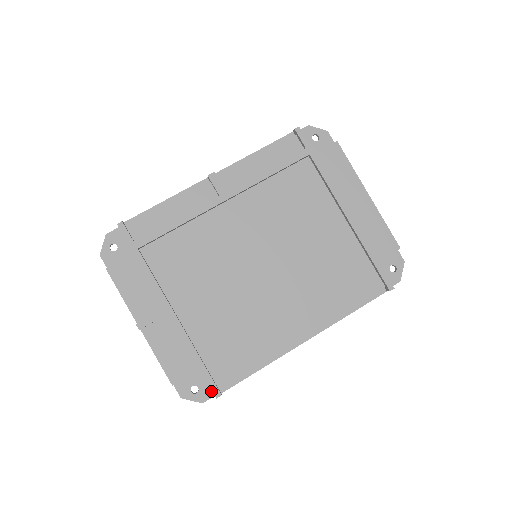
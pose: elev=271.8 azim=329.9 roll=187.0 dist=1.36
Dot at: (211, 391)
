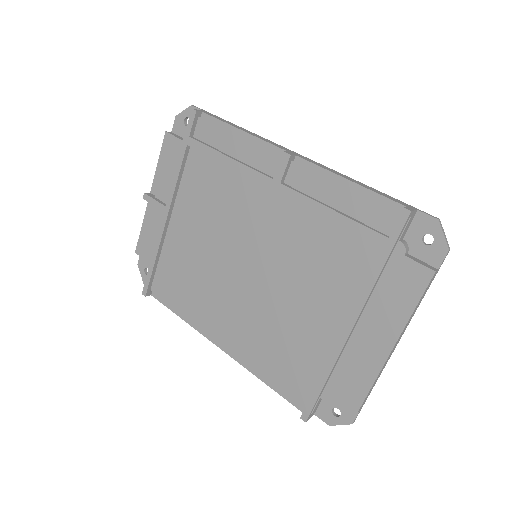
Dot at: occluded
